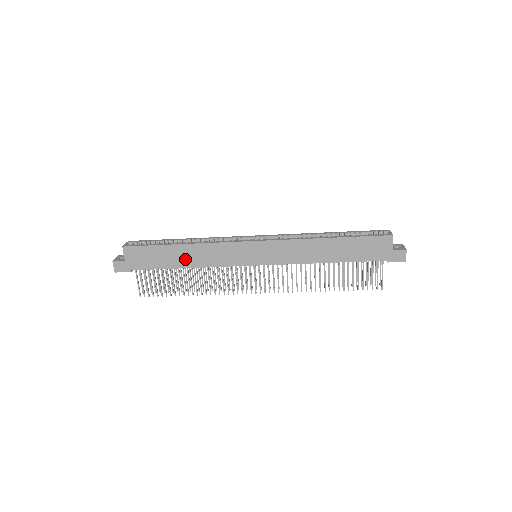
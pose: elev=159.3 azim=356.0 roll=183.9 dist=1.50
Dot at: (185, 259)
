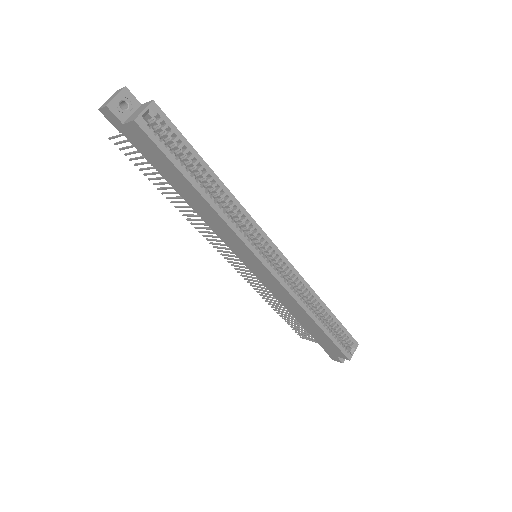
Dot at: (191, 199)
